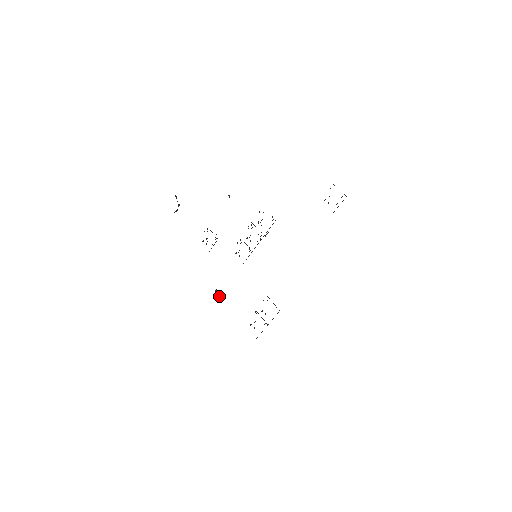
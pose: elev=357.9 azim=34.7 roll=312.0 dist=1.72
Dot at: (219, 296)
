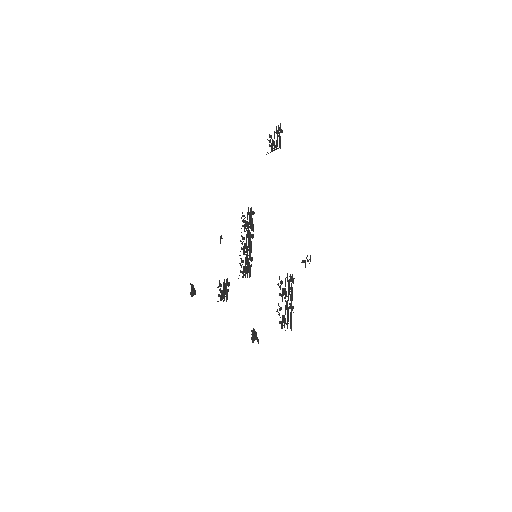
Dot at: (254, 337)
